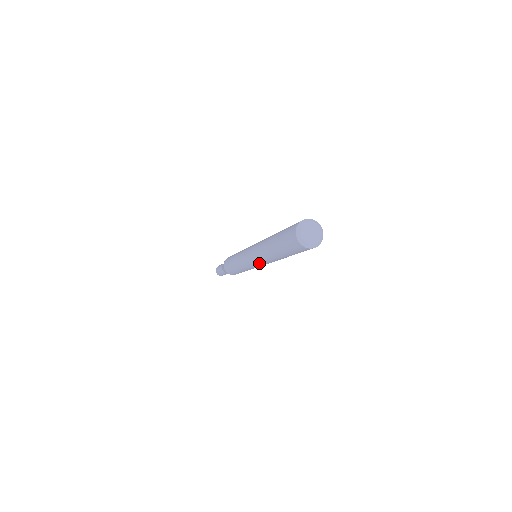
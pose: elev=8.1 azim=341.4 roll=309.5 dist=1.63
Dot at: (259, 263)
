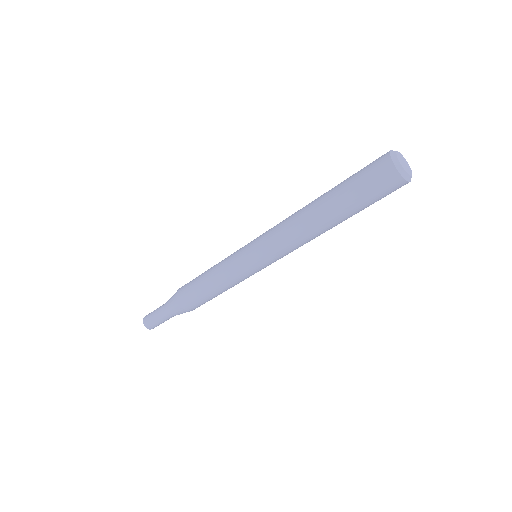
Dot at: (279, 255)
